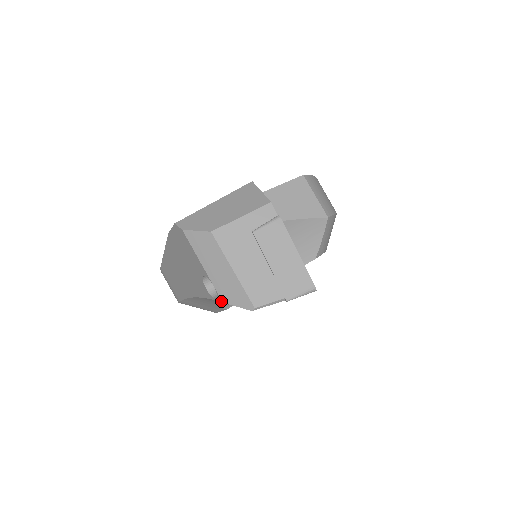
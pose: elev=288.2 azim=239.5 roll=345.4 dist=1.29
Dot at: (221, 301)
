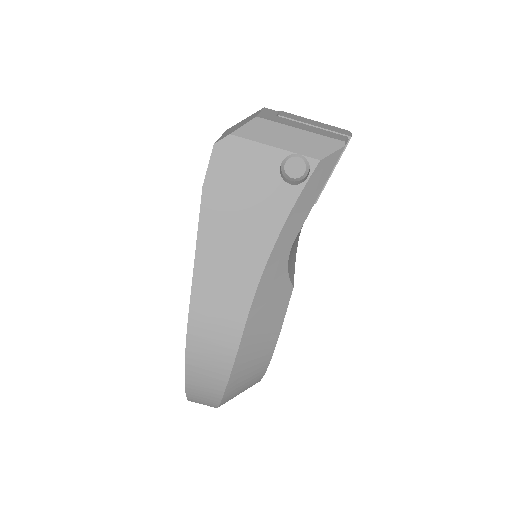
Dot at: (317, 162)
